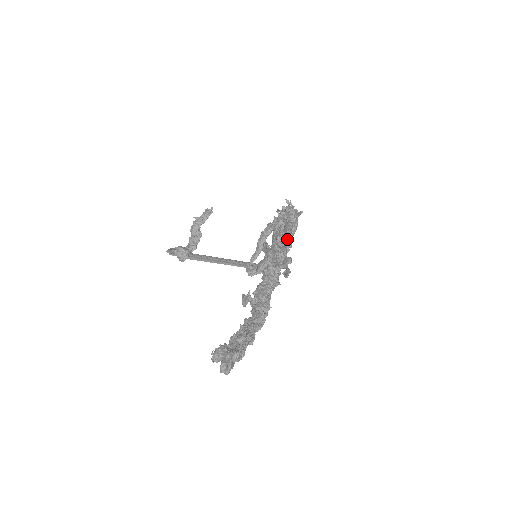
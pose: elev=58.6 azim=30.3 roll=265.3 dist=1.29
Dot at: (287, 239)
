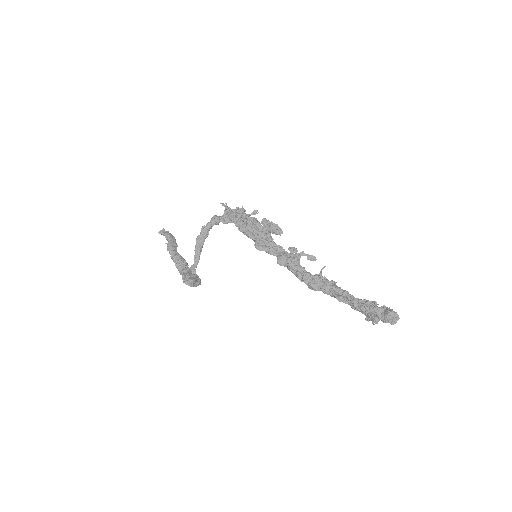
Dot at: occluded
